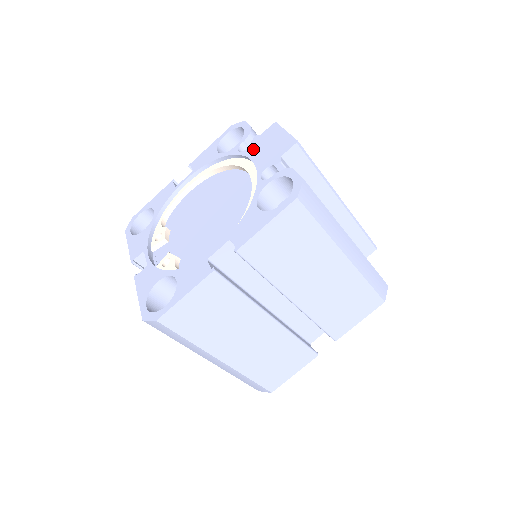
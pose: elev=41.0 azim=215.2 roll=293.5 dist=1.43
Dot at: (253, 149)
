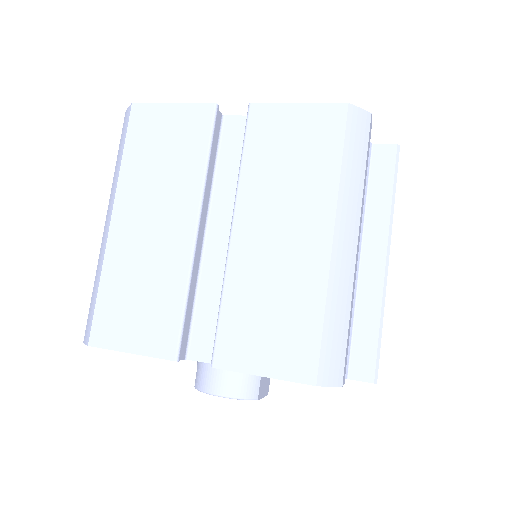
Dot at: occluded
